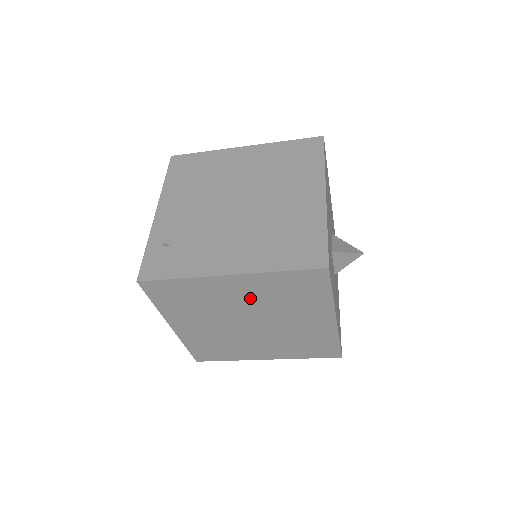
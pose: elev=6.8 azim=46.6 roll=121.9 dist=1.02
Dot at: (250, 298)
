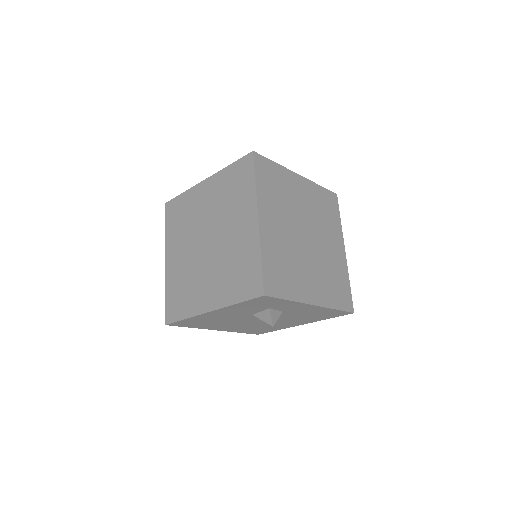
Dot at: (307, 204)
